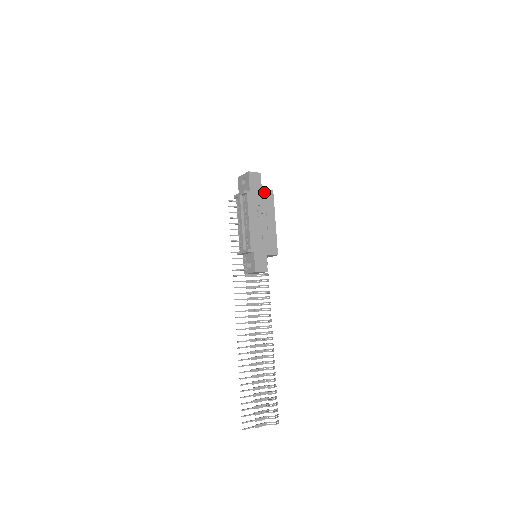
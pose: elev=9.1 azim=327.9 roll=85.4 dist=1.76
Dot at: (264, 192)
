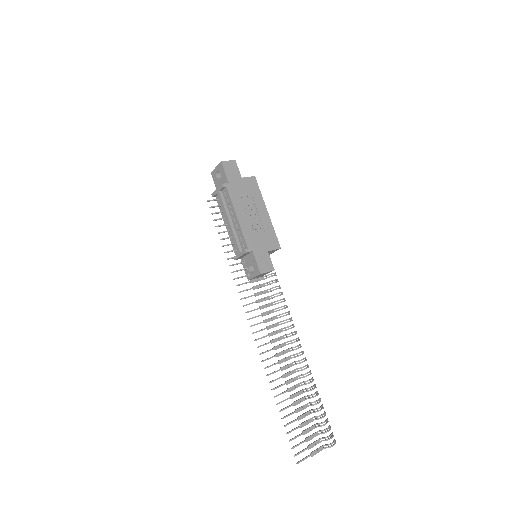
Dot at: (245, 181)
